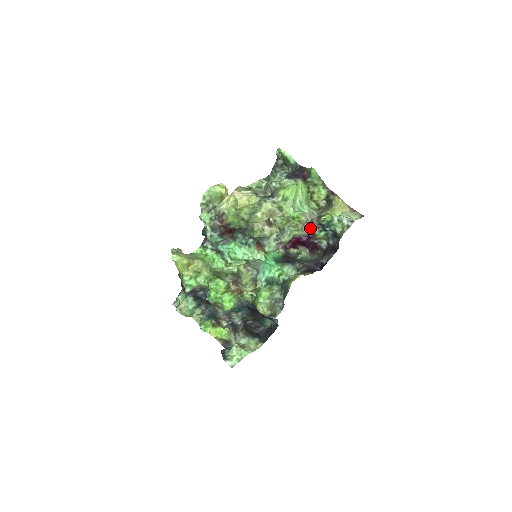
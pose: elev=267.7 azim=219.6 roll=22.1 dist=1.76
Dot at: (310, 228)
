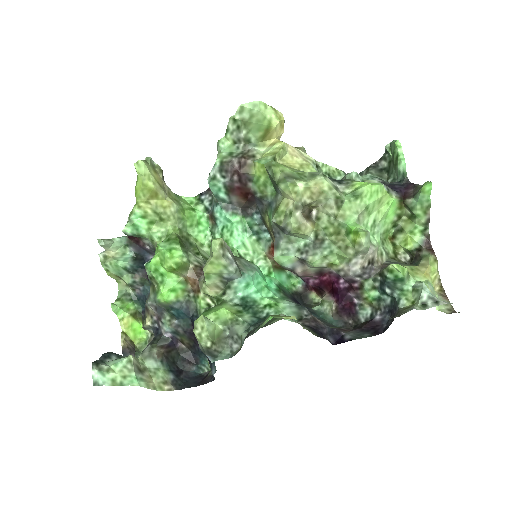
Dot at: (362, 269)
